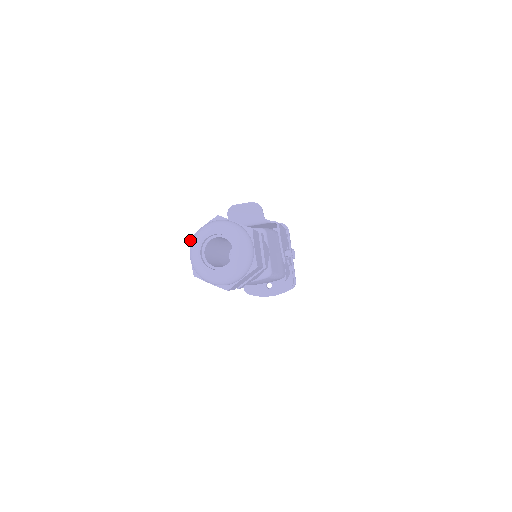
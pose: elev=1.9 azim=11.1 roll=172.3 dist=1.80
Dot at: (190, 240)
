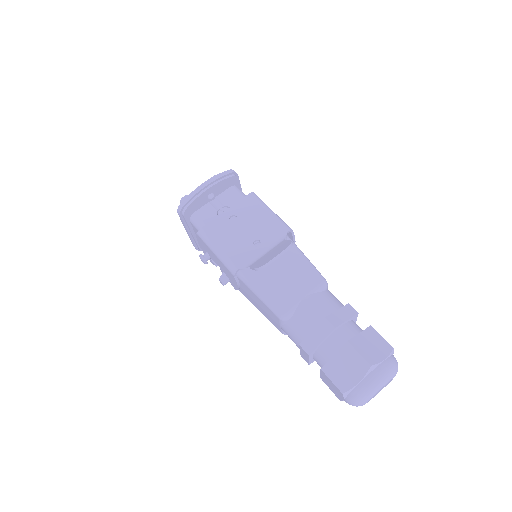
Dot at: (345, 395)
